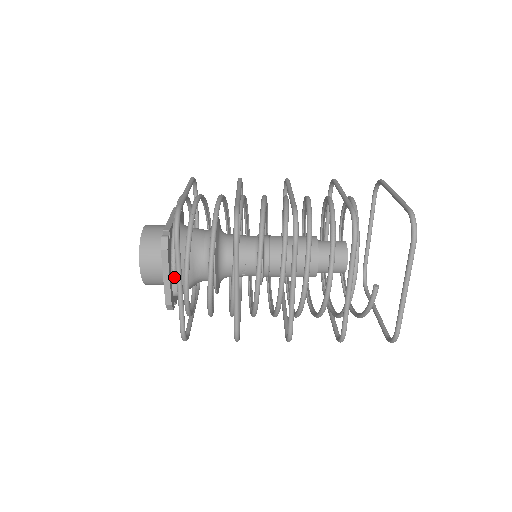
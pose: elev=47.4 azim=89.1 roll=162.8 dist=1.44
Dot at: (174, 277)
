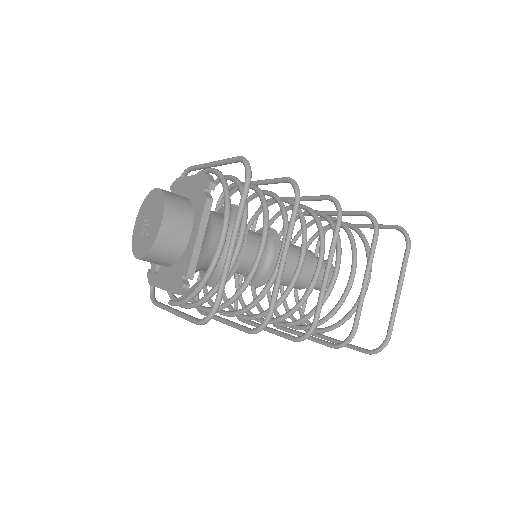
Dot at: occluded
